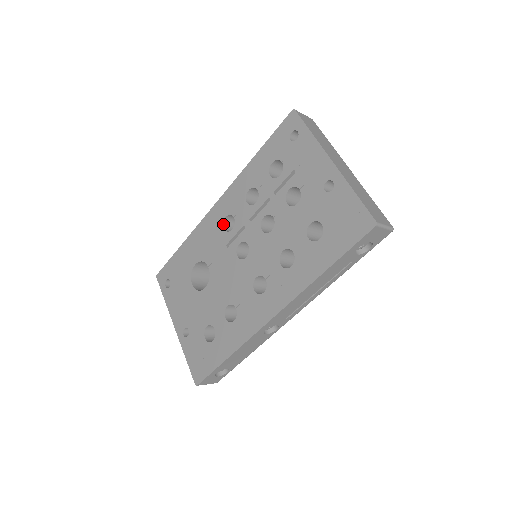
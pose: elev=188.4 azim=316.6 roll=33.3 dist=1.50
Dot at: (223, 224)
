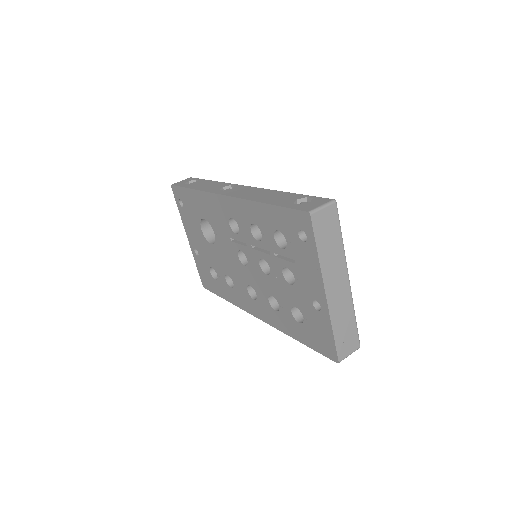
Dot at: (229, 220)
